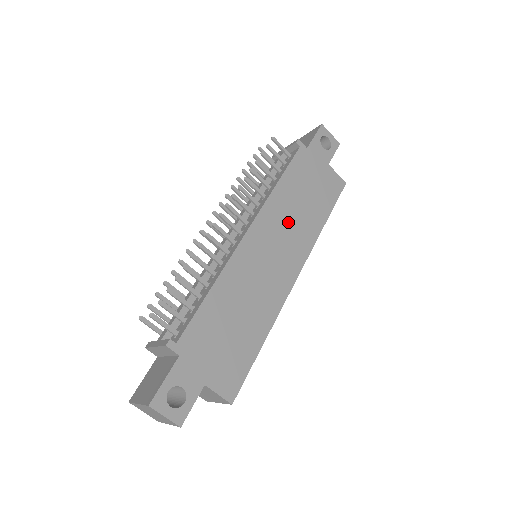
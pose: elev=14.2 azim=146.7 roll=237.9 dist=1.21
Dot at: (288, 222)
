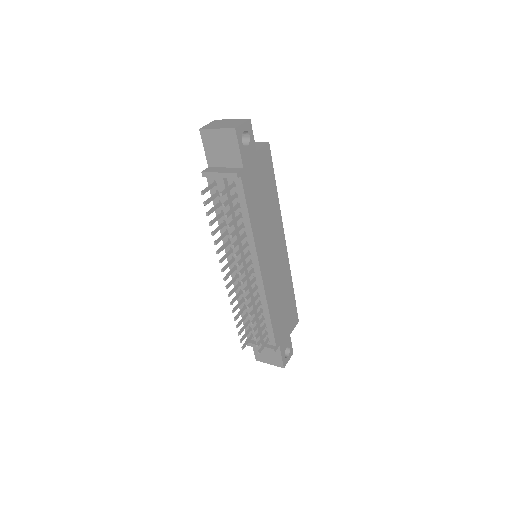
Dot at: (267, 230)
